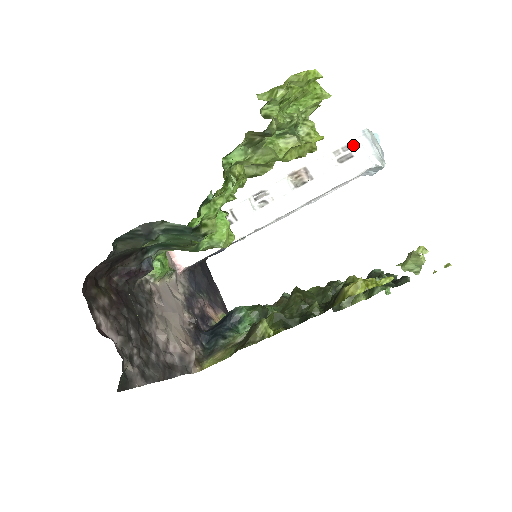
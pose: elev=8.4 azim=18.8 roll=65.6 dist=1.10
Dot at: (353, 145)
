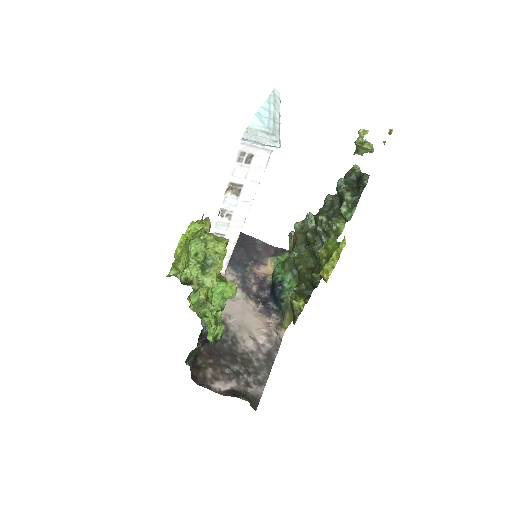
Dot at: (245, 150)
